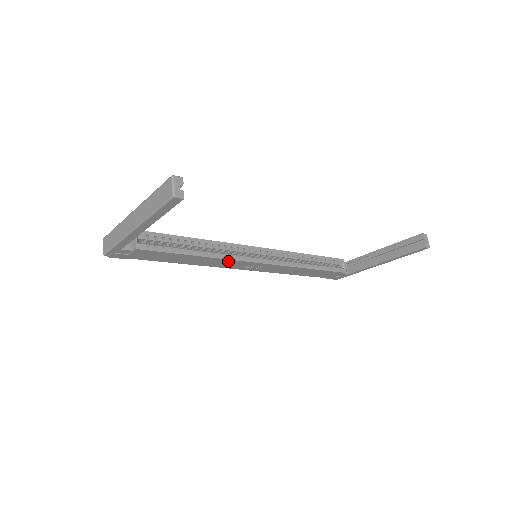
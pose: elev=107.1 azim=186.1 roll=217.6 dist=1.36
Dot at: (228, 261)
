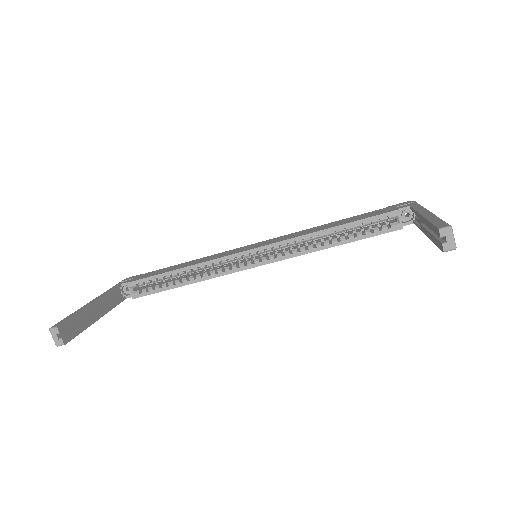
Dot at: (224, 274)
